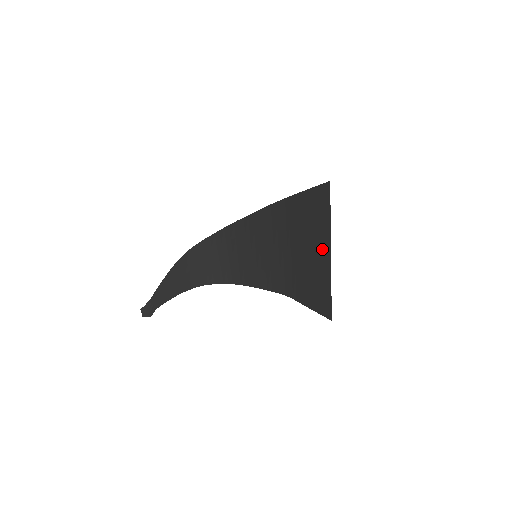
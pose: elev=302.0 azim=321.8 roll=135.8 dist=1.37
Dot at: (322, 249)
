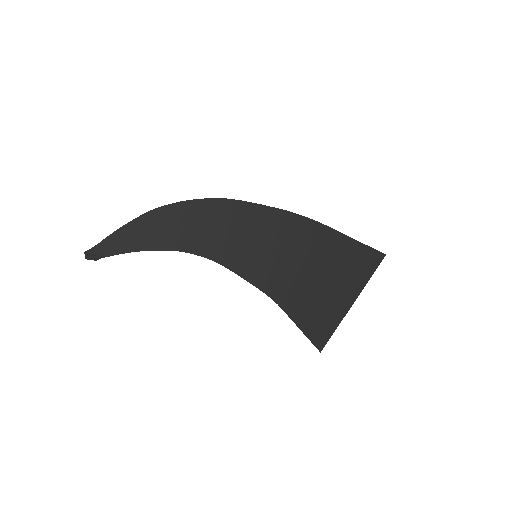
Dot at: (341, 298)
